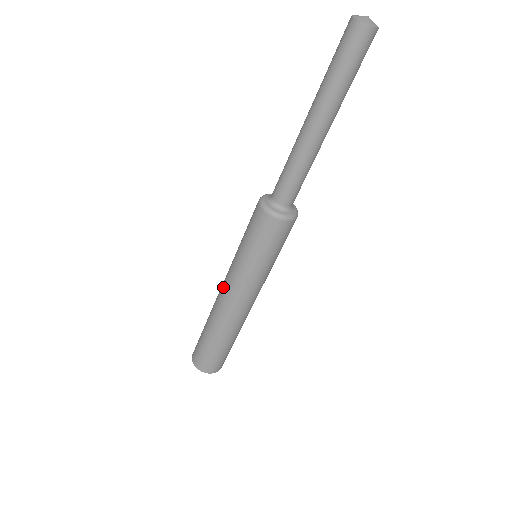
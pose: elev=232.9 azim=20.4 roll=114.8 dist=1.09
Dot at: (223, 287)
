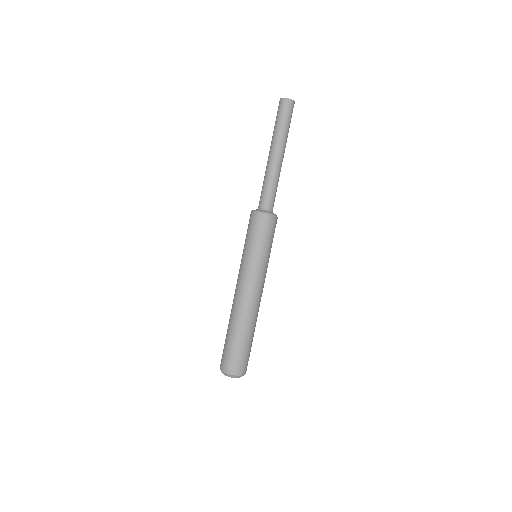
Dot at: (239, 287)
